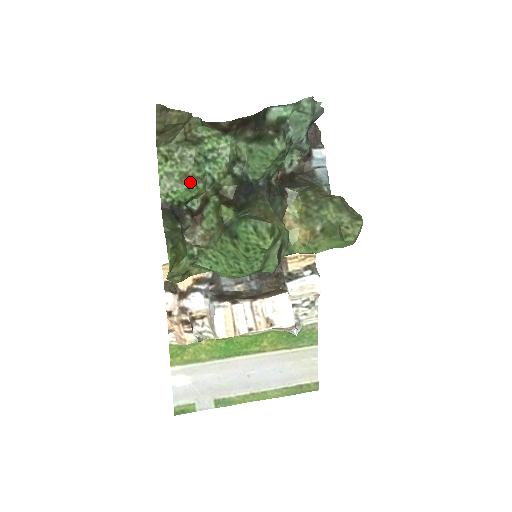
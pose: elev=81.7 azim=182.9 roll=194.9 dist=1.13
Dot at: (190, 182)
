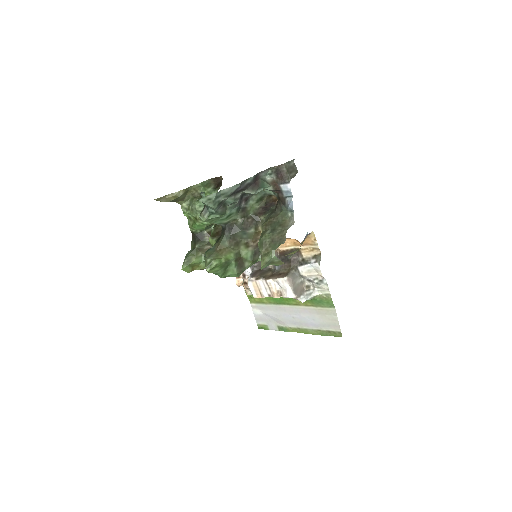
Dot at: (198, 222)
